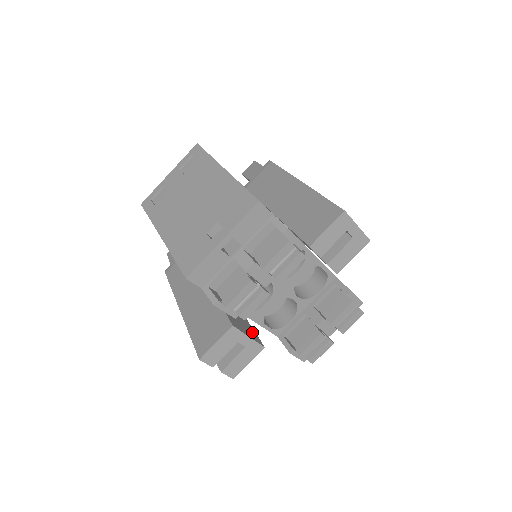
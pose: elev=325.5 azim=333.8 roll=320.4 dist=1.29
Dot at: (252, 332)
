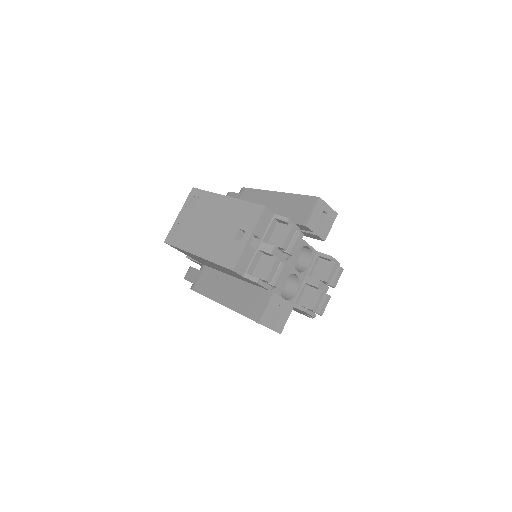
Dot at: occluded
